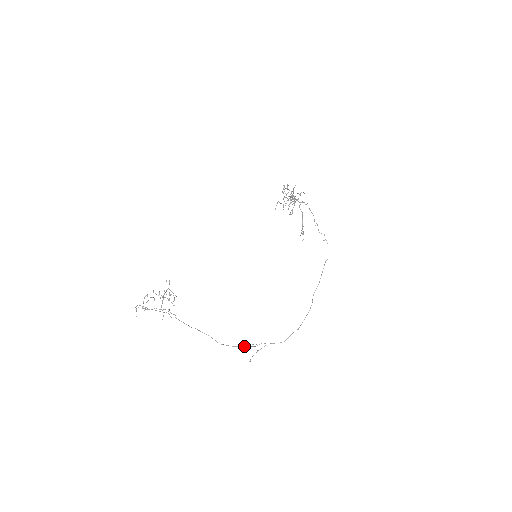
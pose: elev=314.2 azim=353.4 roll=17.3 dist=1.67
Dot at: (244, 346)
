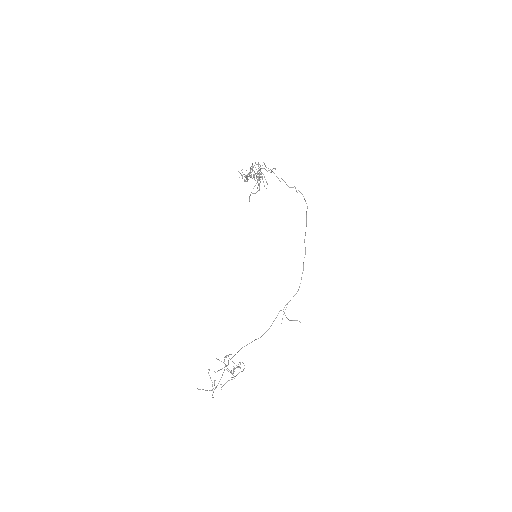
Dot at: occluded
